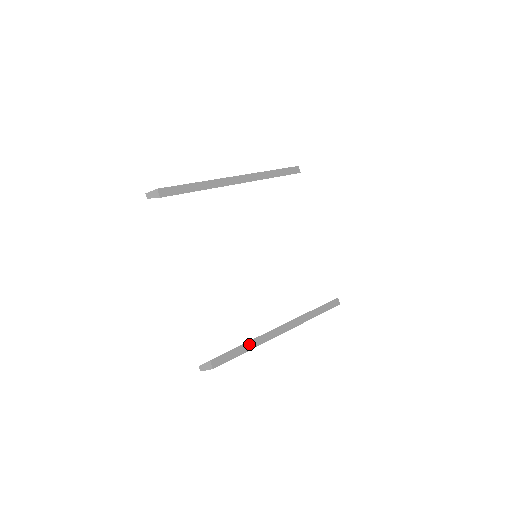
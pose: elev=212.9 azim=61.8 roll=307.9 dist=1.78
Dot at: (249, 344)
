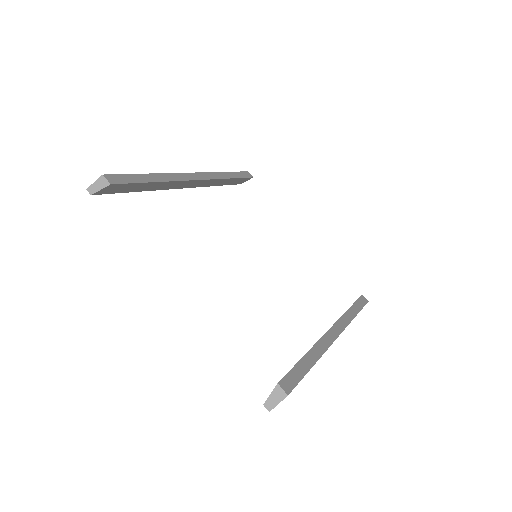
Dot at: (310, 355)
